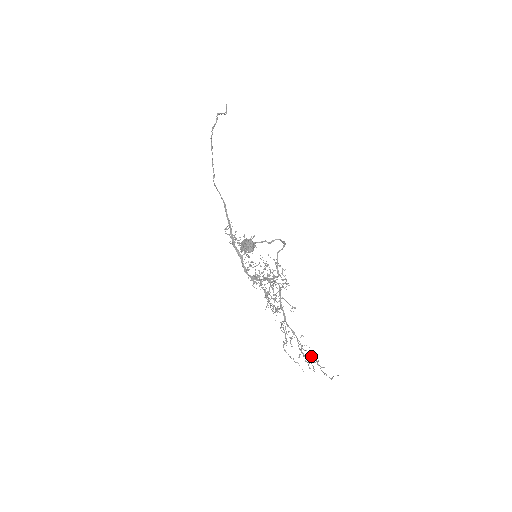
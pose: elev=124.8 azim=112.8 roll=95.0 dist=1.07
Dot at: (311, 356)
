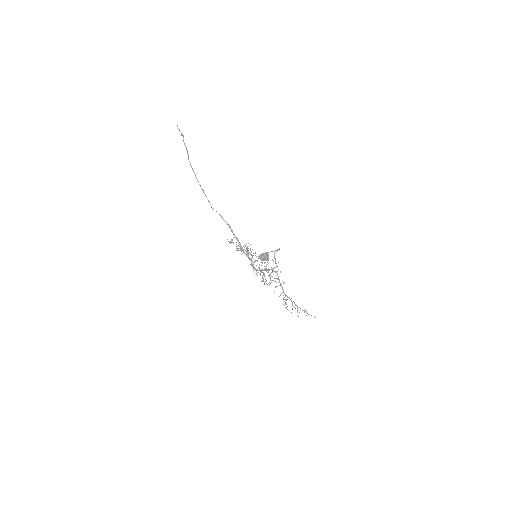
Dot at: occluded
